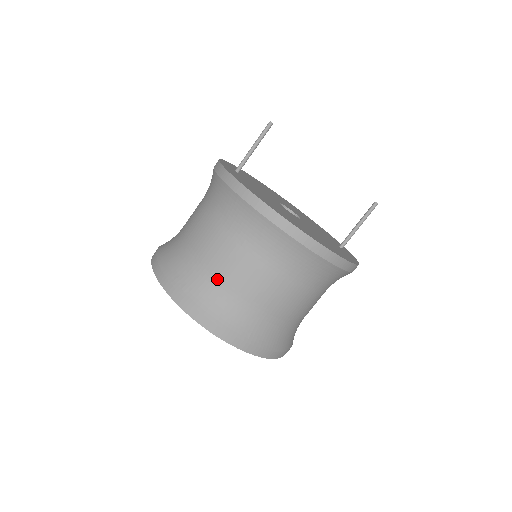
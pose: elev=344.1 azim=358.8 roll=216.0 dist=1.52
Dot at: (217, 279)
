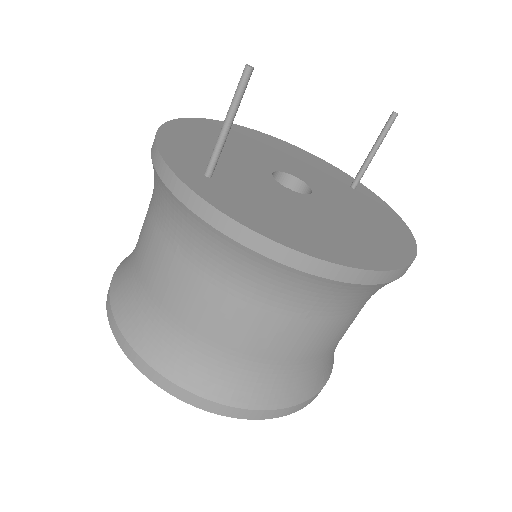
Dot at: (277, 365)
